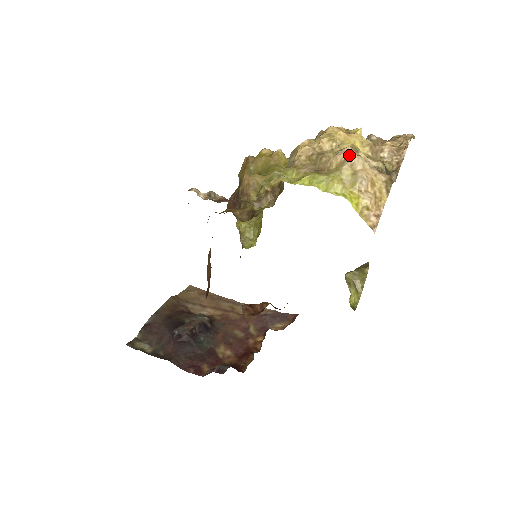
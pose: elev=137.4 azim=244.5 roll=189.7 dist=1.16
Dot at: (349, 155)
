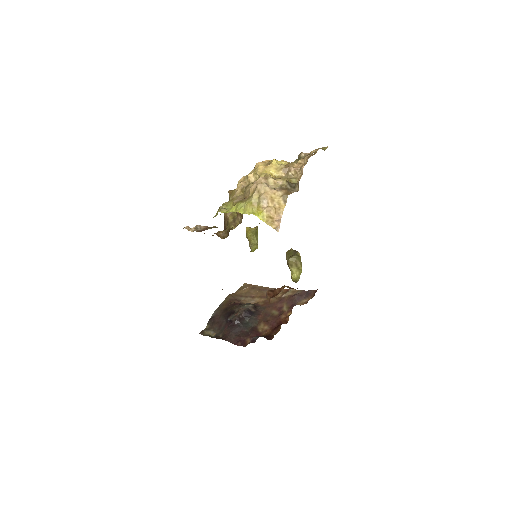
Dot at: (257, 185)
